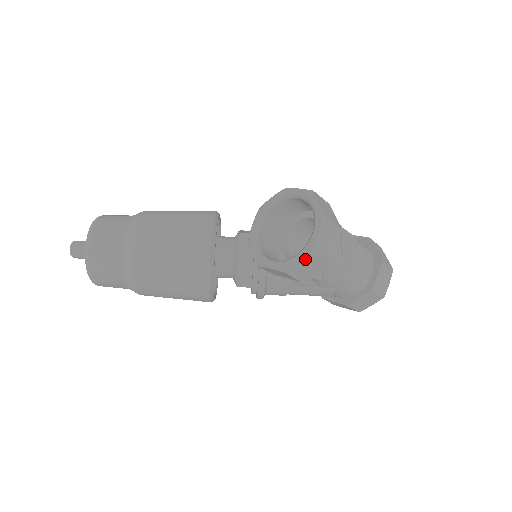
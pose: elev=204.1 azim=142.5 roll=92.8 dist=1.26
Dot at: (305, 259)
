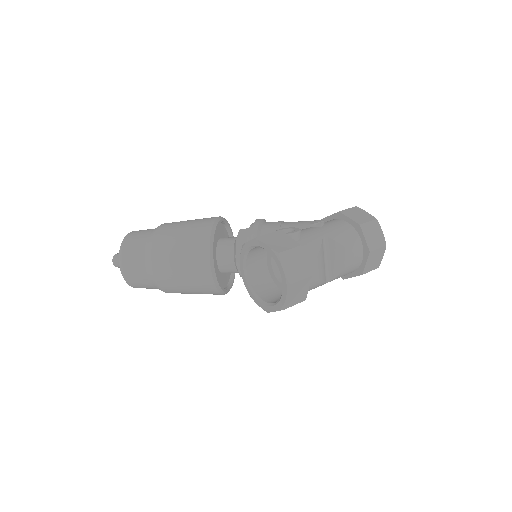
Dot at: (280, 310)
